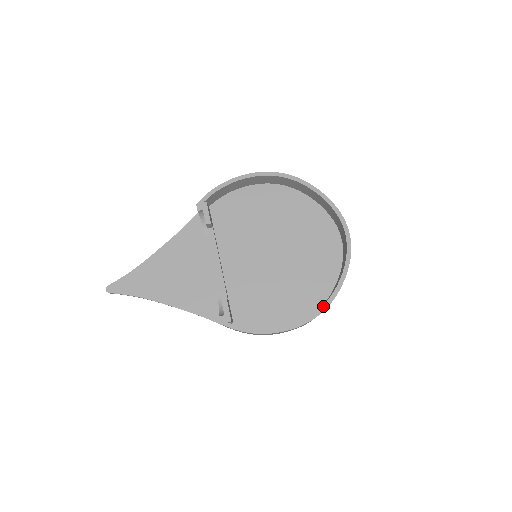
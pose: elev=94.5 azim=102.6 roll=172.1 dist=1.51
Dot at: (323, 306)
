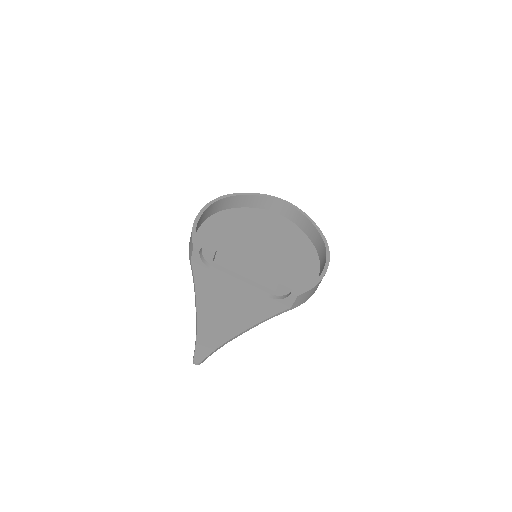
Dot at: (324, 242)
